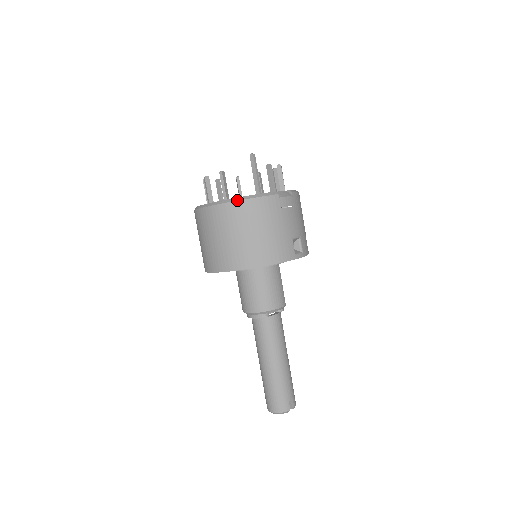
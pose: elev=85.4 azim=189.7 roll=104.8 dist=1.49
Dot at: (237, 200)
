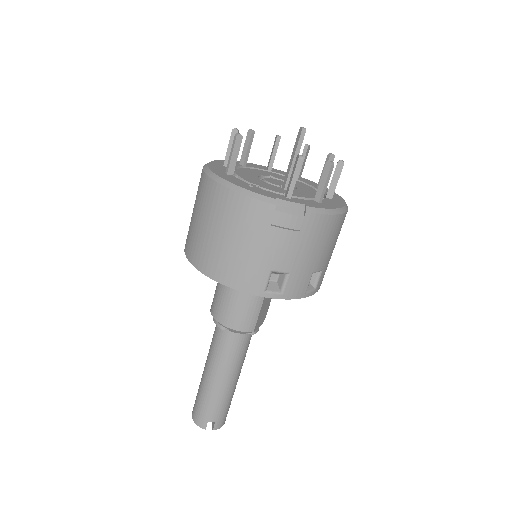
Dot at: (221, 183)
